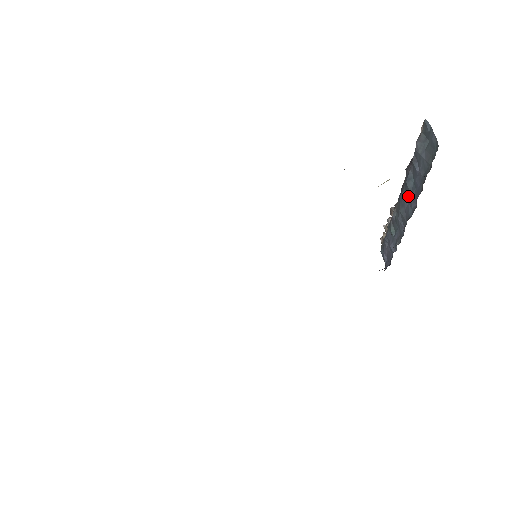
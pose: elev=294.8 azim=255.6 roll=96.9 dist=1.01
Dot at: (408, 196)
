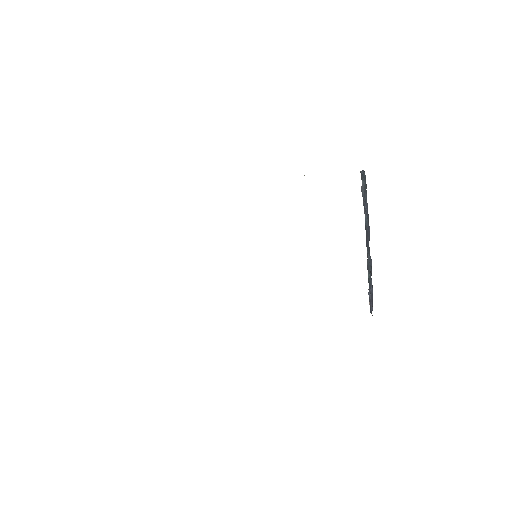
Dot at: (367, 233)
